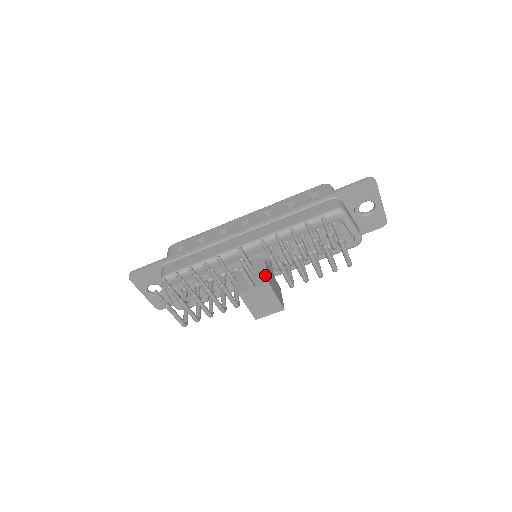
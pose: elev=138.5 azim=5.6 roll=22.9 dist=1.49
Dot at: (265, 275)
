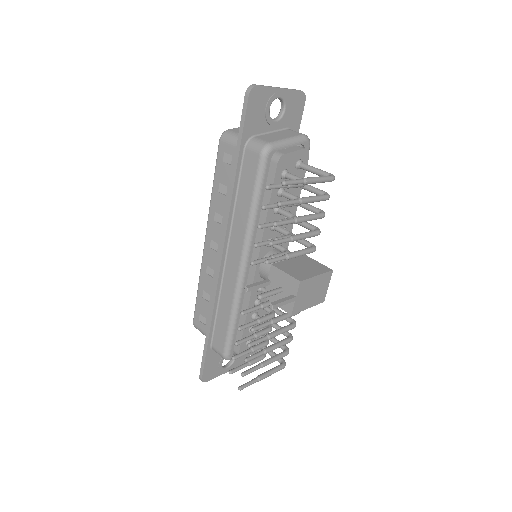
Dot at: (289, 278)
